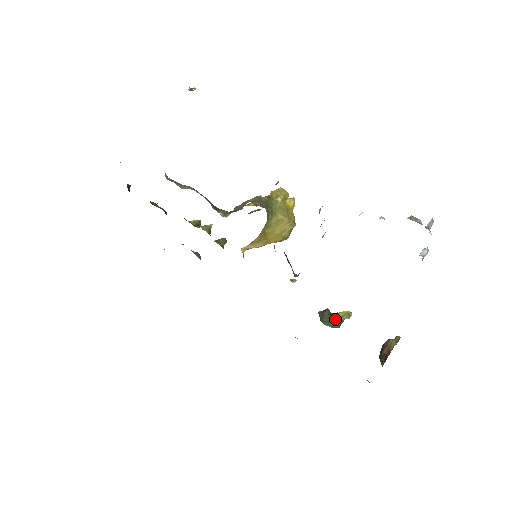
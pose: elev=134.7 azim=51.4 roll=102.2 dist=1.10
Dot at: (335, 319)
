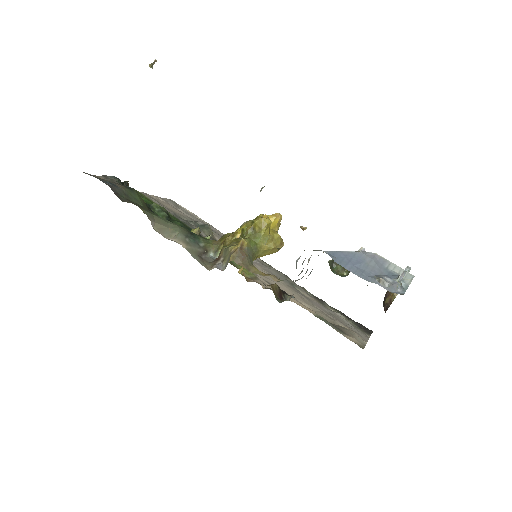
Dot at: (343, 270)
